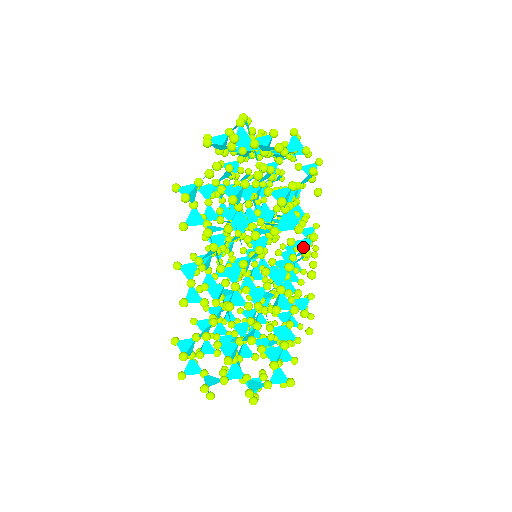
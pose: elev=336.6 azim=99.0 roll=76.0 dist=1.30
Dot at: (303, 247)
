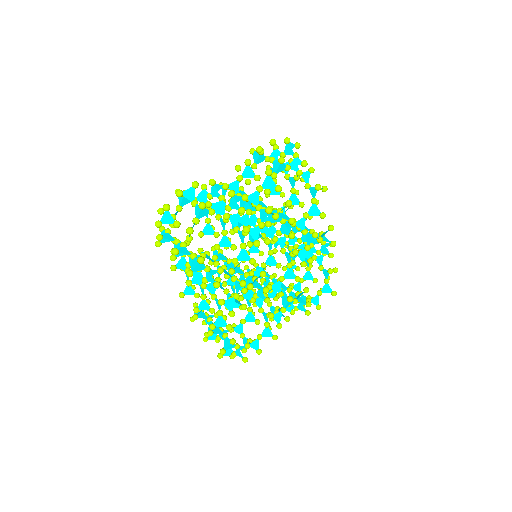
Dot at: (237, 288)
